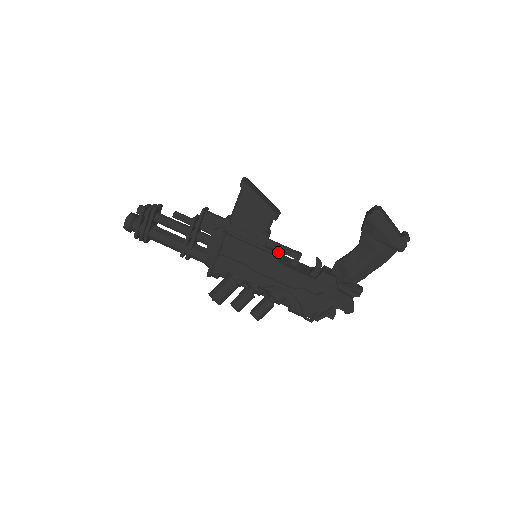
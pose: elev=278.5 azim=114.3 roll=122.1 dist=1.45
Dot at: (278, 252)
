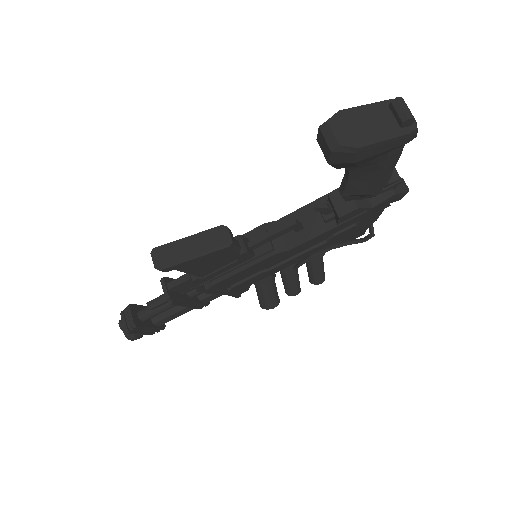
Dot at: occluded
